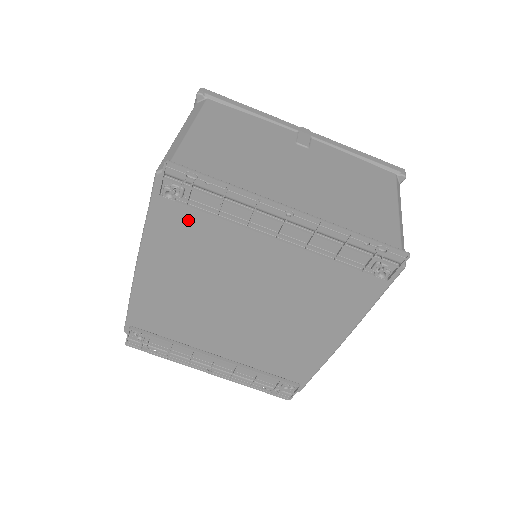
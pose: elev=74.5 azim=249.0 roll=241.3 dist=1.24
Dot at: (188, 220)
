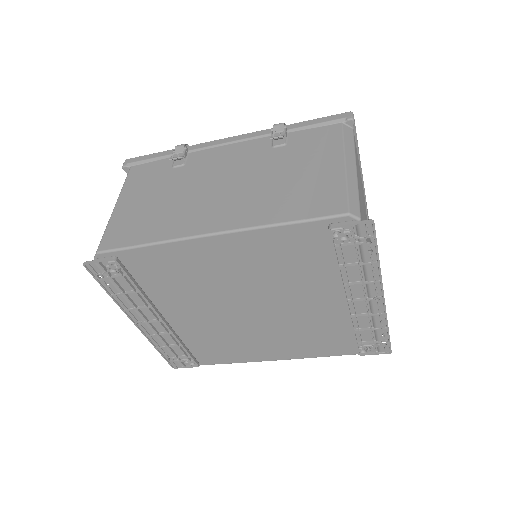
Dot at: (314, 250)
